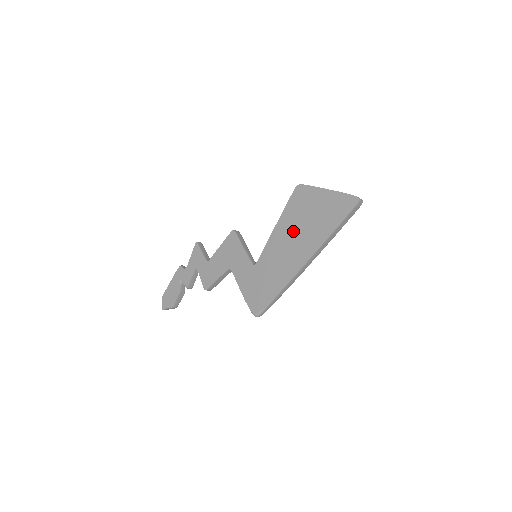
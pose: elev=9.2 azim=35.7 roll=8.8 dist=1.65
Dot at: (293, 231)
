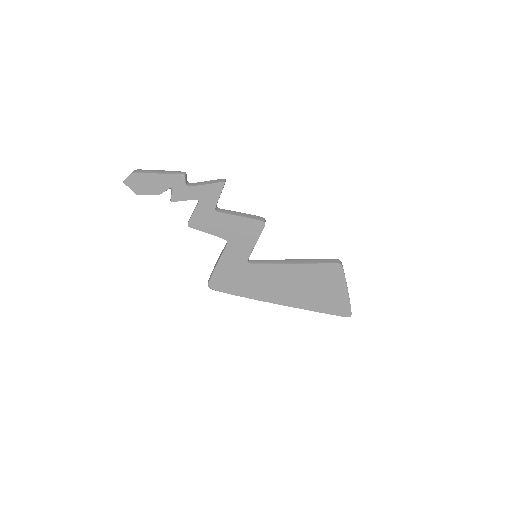
Dot at: (299, 282)
